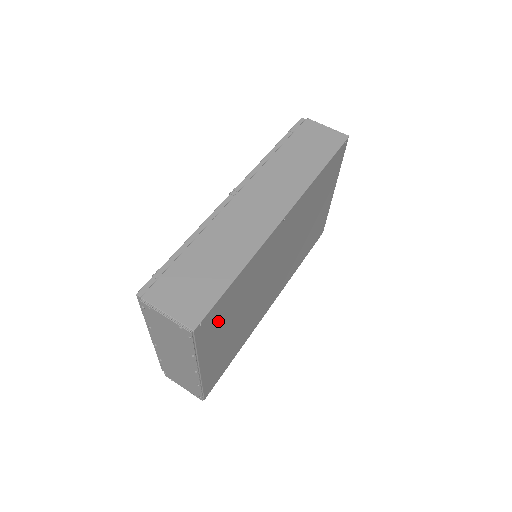
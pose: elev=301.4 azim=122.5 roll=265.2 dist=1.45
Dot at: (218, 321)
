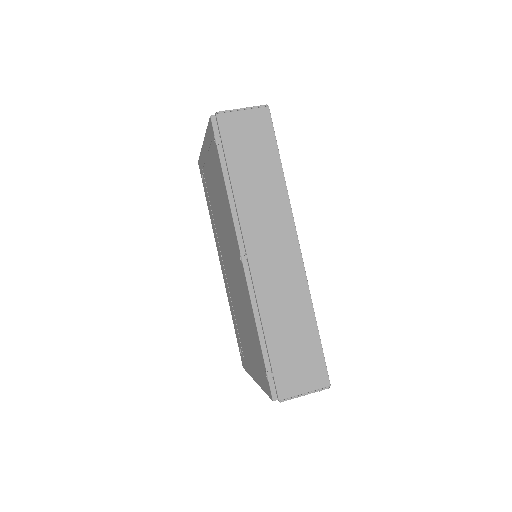
Dot at: occluded
